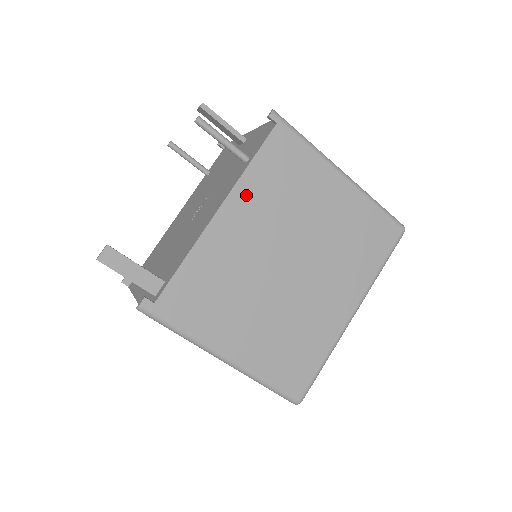
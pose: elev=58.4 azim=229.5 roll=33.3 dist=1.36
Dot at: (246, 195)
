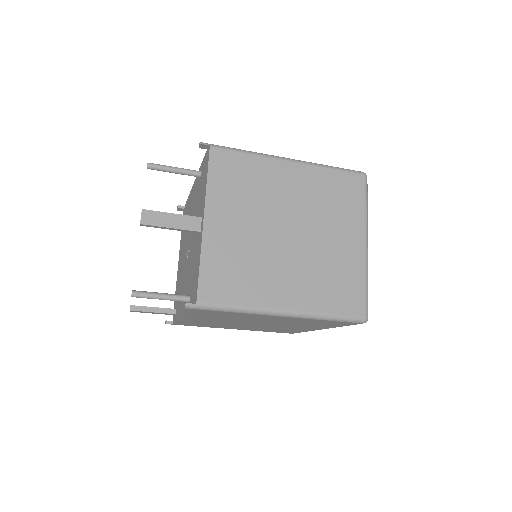
Dot at: (197, 317)
